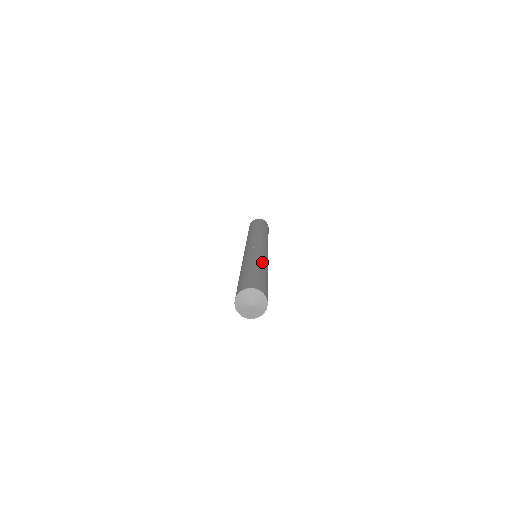
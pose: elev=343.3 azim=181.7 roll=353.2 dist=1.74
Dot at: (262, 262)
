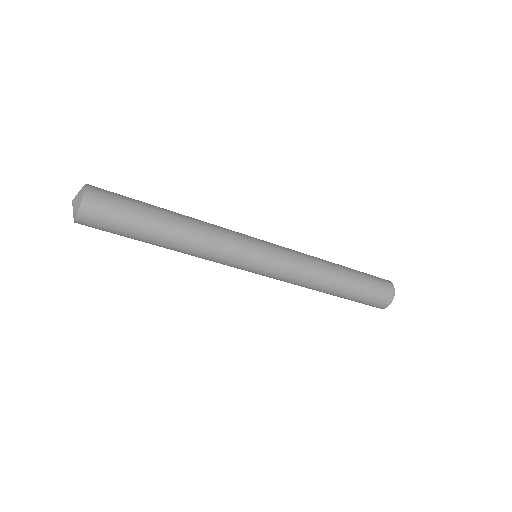
Dot at: (195, 221)
